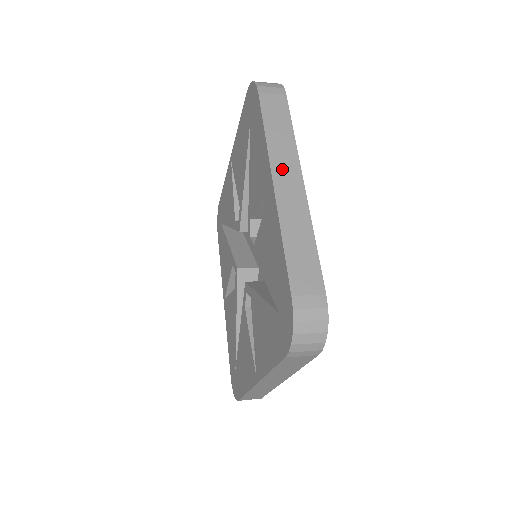
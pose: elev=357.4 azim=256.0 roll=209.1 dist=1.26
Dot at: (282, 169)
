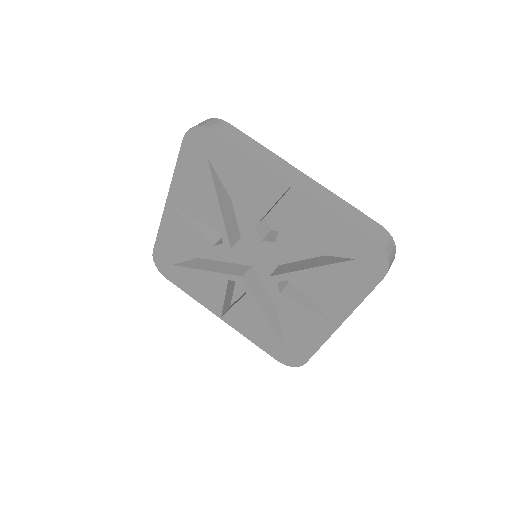
Dot at: (286, 172)
